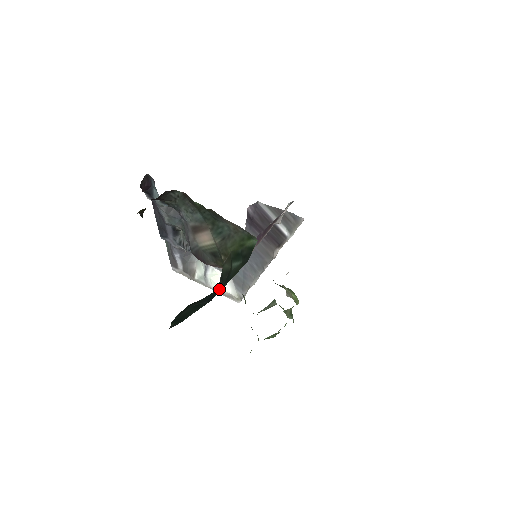
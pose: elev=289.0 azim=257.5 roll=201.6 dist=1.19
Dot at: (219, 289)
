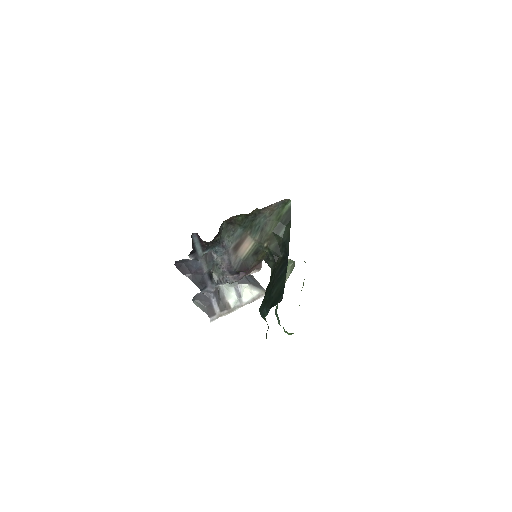
Dot at: (280, 260)
